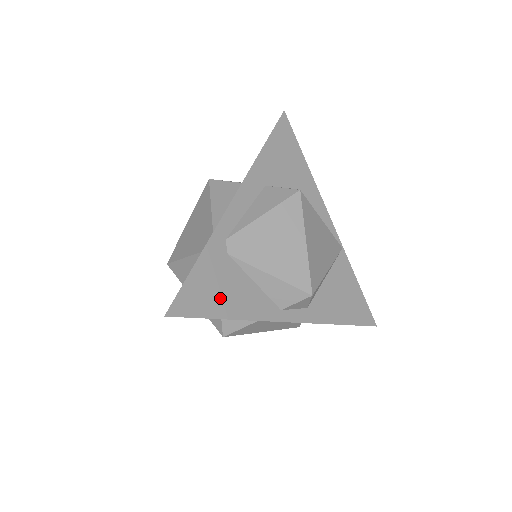
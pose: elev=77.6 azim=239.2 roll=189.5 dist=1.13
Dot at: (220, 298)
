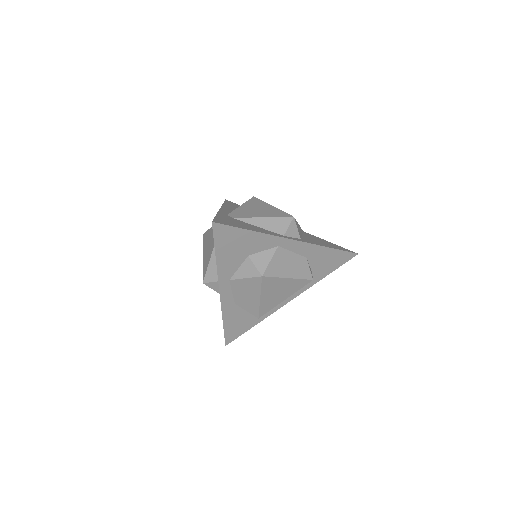
Dot at: (240, 225)
